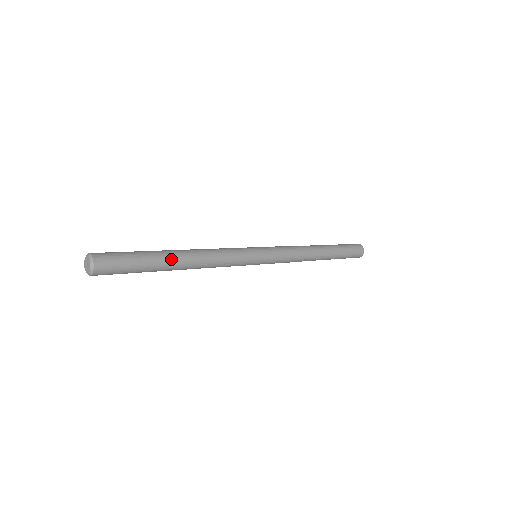
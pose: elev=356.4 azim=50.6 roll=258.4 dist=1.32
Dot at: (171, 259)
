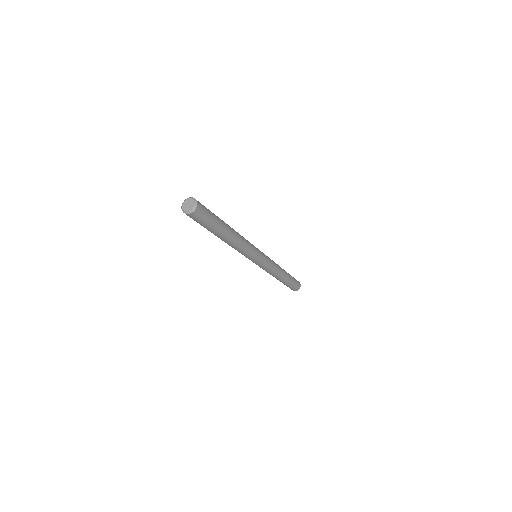
Dot at: (227, 227)
